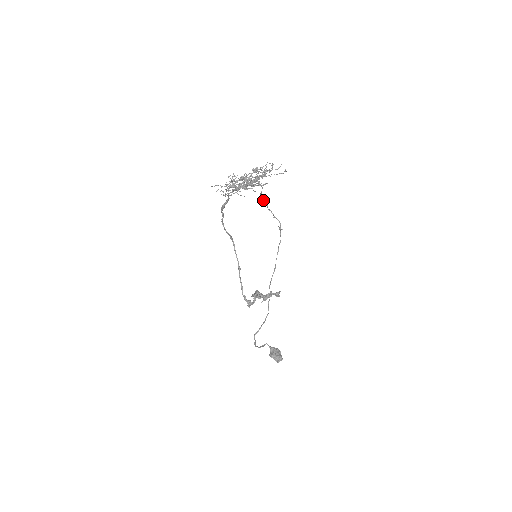
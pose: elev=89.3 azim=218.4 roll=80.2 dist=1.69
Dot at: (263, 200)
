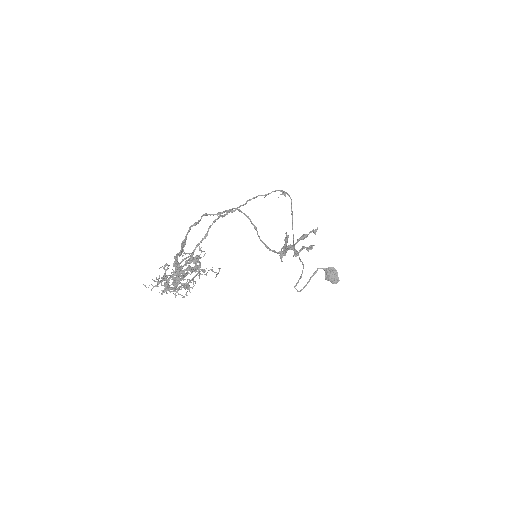
Dot at: (233, 211)
